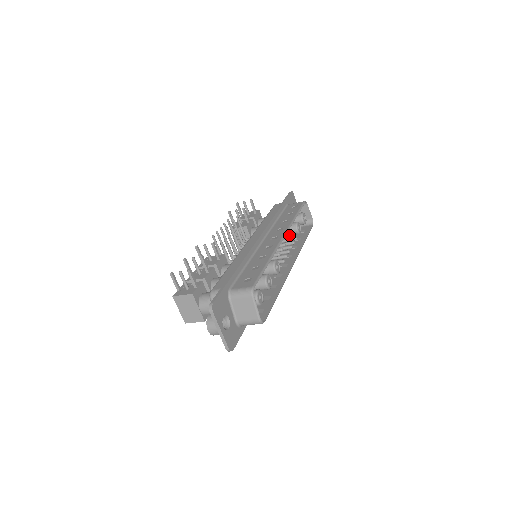
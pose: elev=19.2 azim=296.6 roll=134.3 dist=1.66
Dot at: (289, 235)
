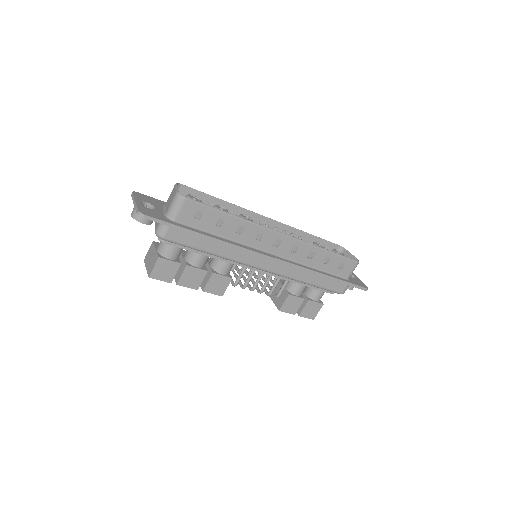
Dot at: (291, 234)
